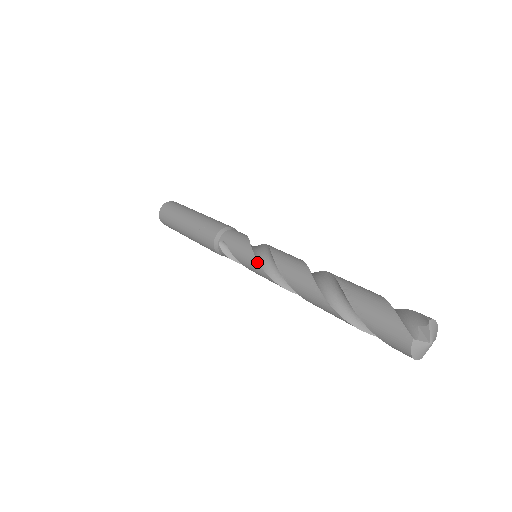
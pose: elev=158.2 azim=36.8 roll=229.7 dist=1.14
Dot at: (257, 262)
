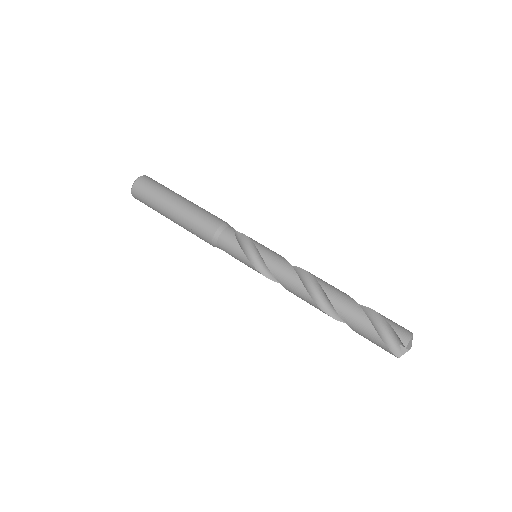
Dot at: occluded
